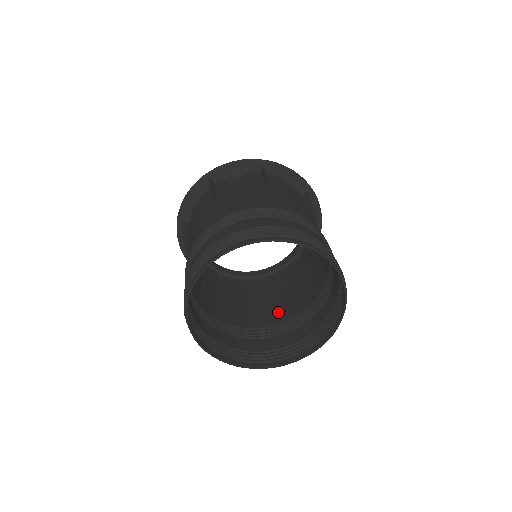
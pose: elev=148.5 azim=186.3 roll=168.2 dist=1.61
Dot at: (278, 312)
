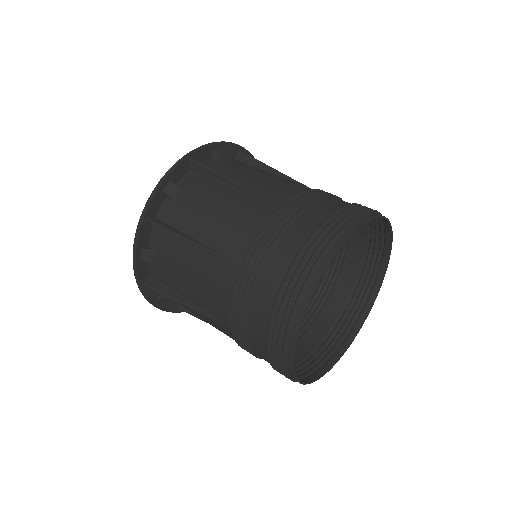
Dot at: occluded
